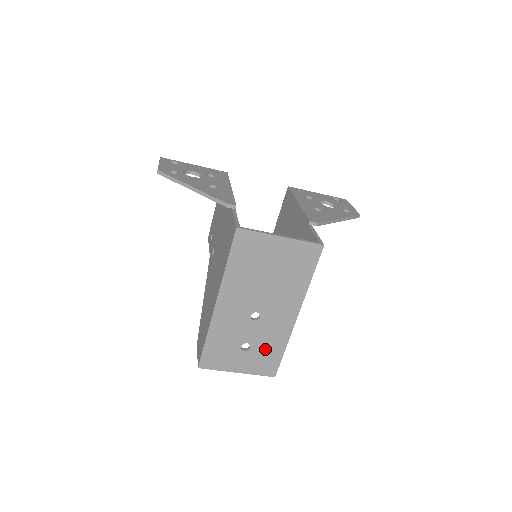
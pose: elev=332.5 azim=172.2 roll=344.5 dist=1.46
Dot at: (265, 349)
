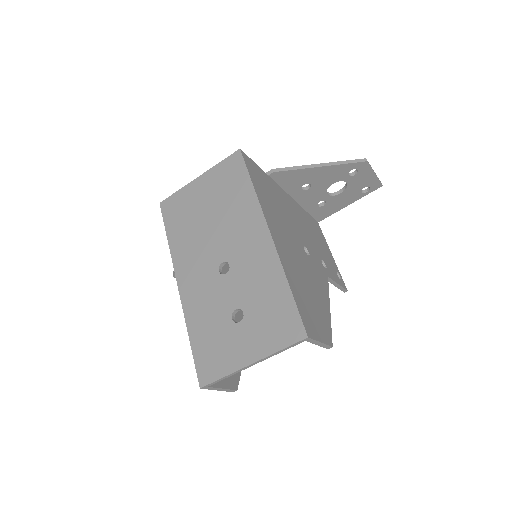
Dot at: (263, 302)
